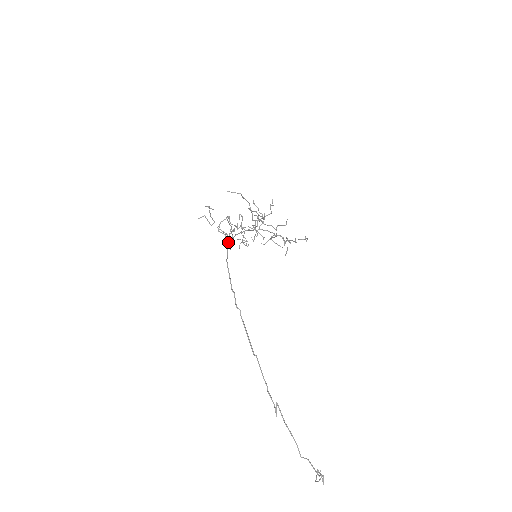
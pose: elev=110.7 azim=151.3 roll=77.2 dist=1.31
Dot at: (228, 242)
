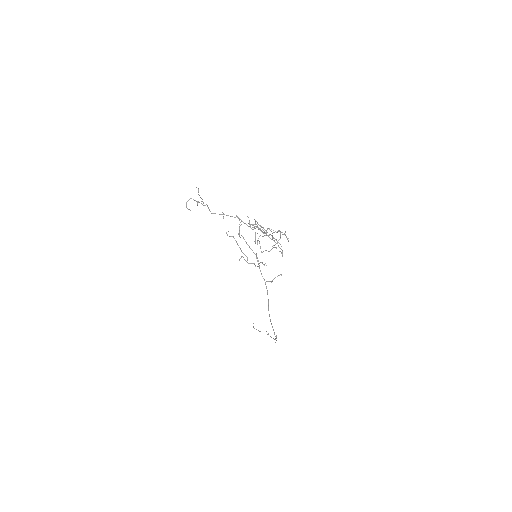
Dot at: (261, 273)
